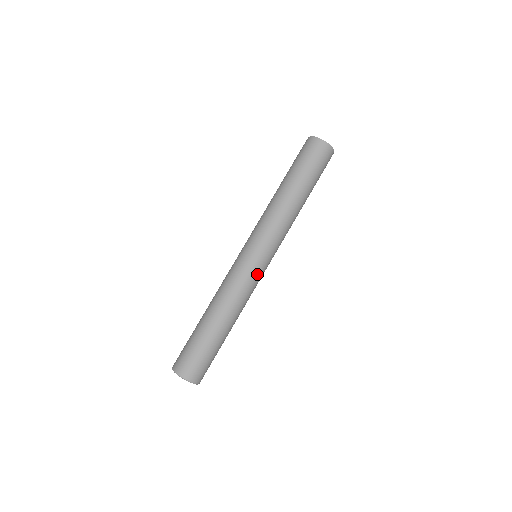
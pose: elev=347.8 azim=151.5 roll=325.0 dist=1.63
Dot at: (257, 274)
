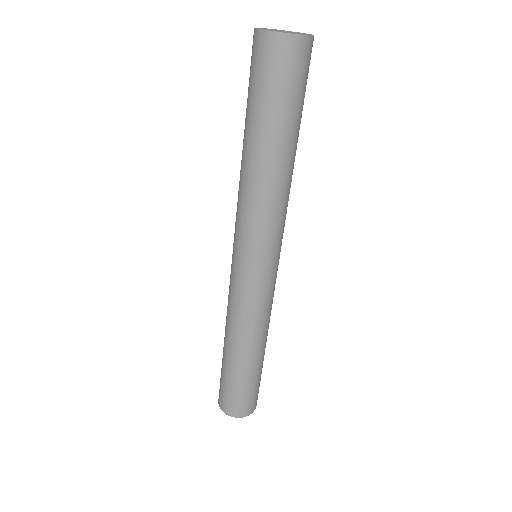
Dot at: (262, 289)
